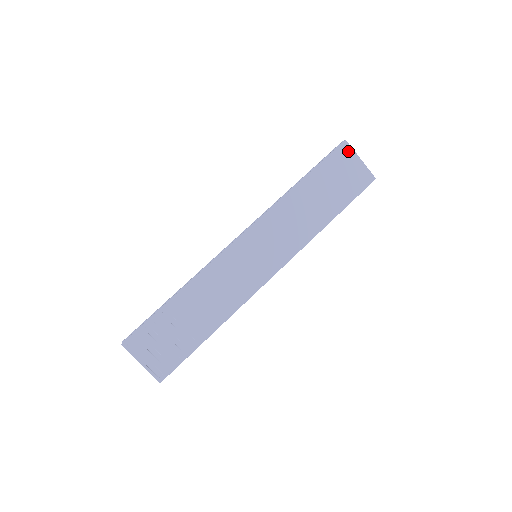
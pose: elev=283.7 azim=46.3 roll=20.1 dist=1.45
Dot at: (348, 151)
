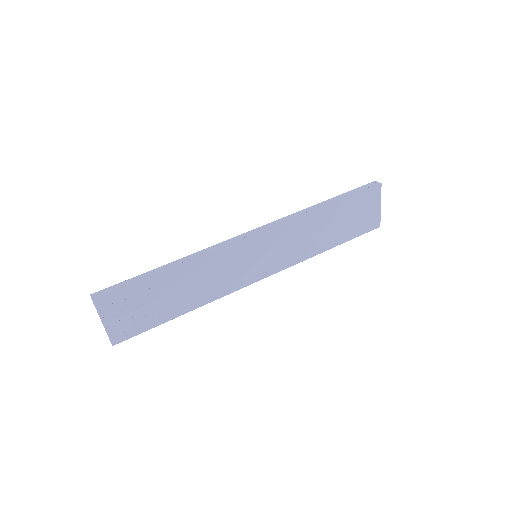
Dot at: (377, 194)
